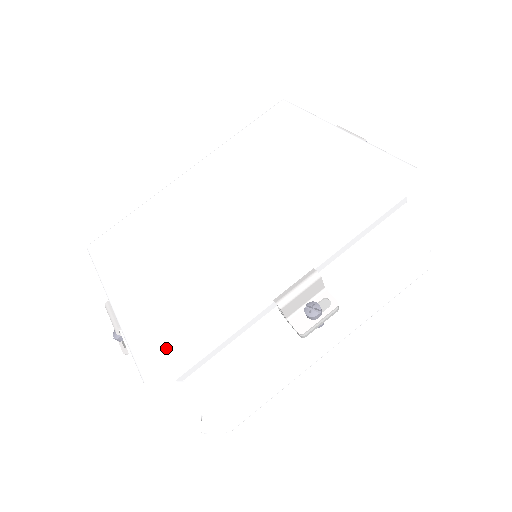
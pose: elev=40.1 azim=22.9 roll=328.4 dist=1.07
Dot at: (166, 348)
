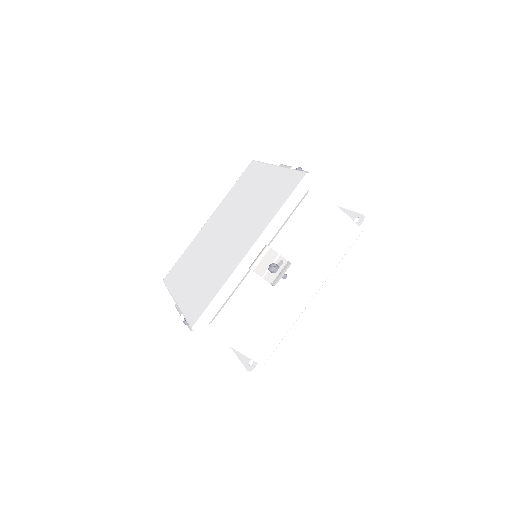
Dot at: (200, 309)
